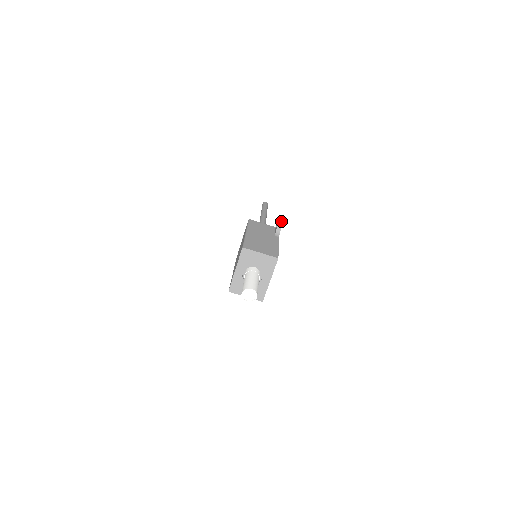
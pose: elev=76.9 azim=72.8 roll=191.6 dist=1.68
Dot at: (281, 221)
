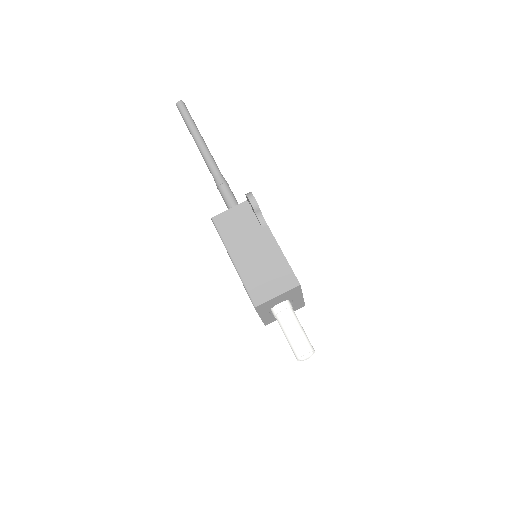
Dot at: (254, 203)
